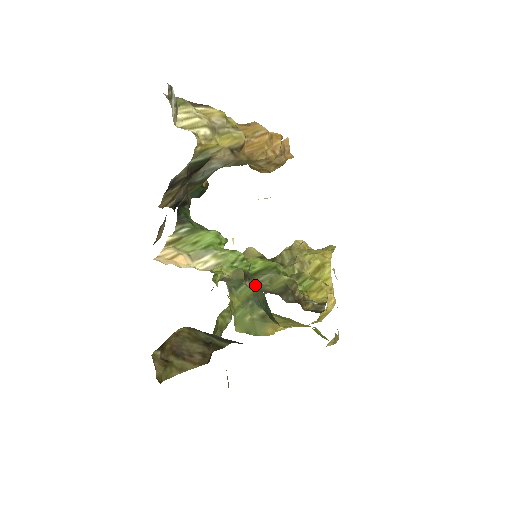
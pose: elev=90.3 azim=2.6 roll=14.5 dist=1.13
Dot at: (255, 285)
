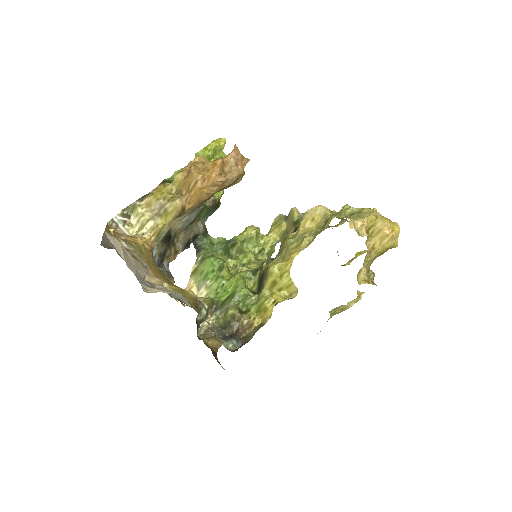
Dot at: (215, 319)
